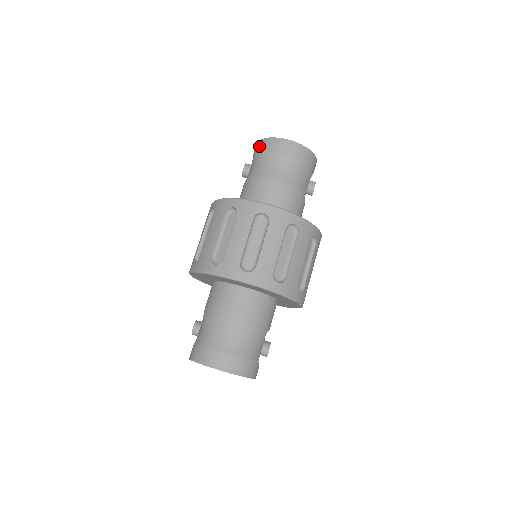
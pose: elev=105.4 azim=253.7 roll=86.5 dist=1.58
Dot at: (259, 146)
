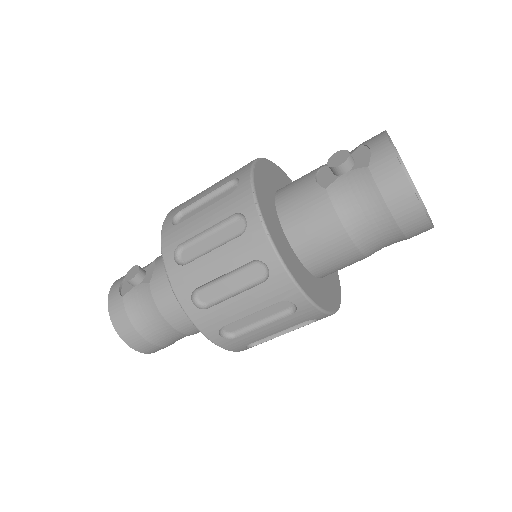
Dot at: (387, 171)
